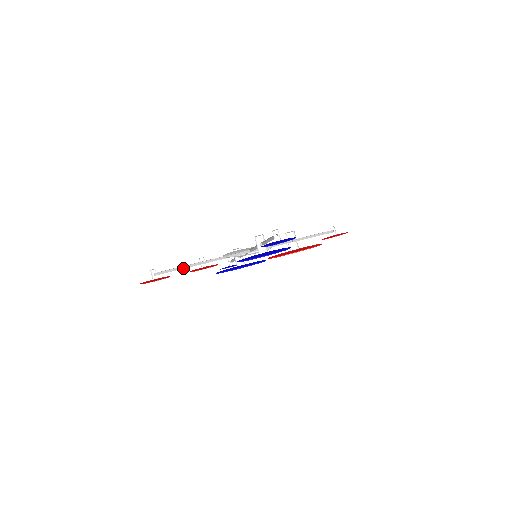
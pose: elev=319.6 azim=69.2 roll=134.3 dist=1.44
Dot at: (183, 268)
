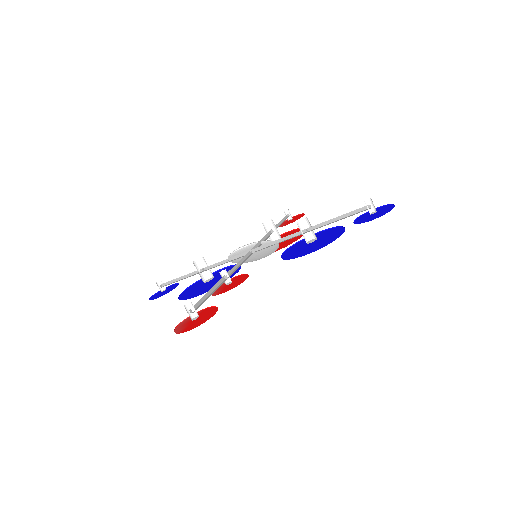
Dot at: (212, 291)
